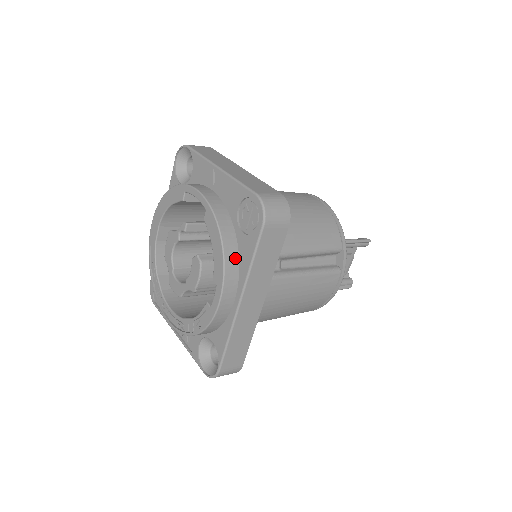
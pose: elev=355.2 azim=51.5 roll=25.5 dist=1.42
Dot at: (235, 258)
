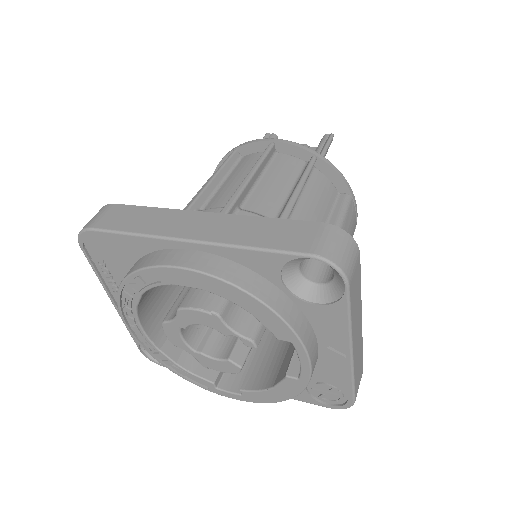
Dot at: occluded
